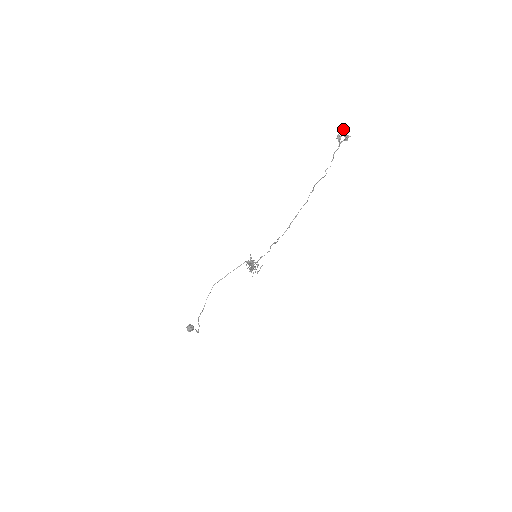
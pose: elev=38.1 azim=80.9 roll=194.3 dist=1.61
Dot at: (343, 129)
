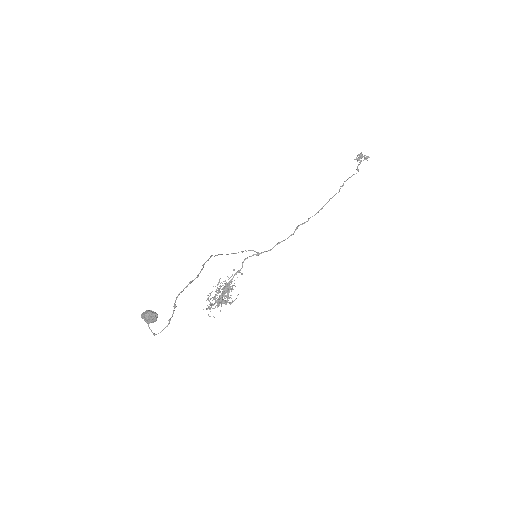
Dot at: (361, 154)
